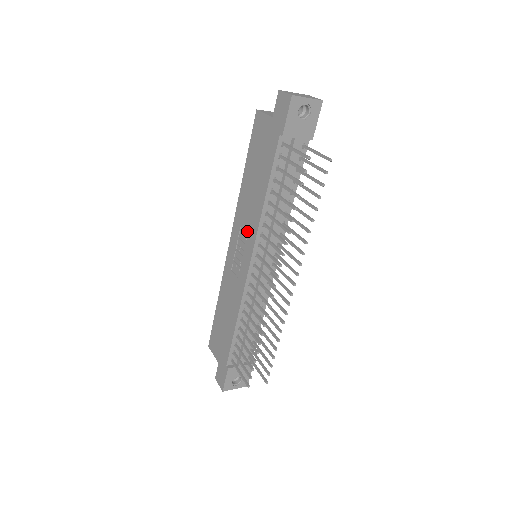
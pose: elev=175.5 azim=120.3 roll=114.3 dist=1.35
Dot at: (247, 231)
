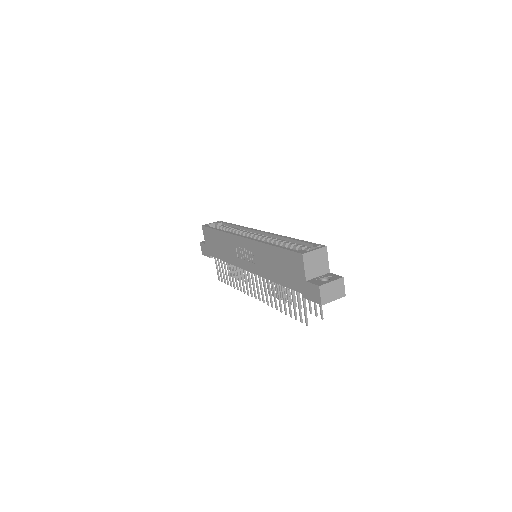
Dot at: (256, 263)
